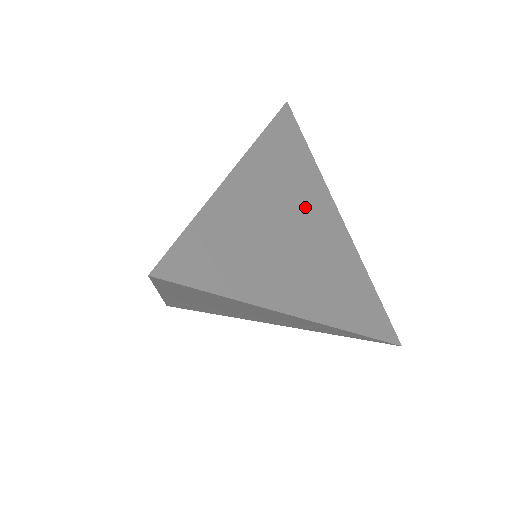
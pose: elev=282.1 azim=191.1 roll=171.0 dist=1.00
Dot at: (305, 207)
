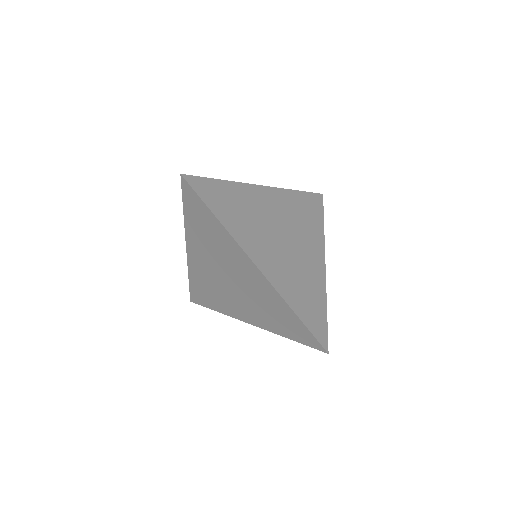
Dot at: (299, 234)
